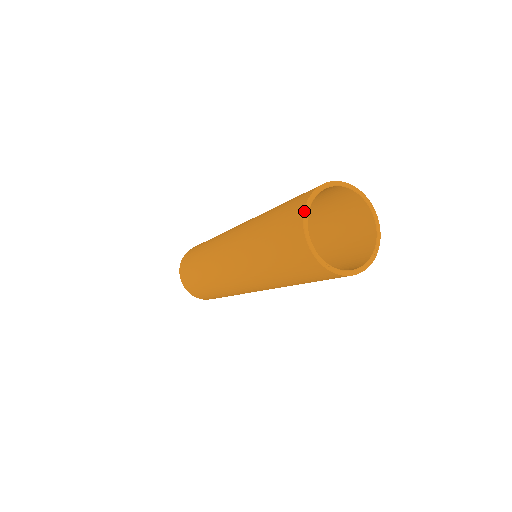
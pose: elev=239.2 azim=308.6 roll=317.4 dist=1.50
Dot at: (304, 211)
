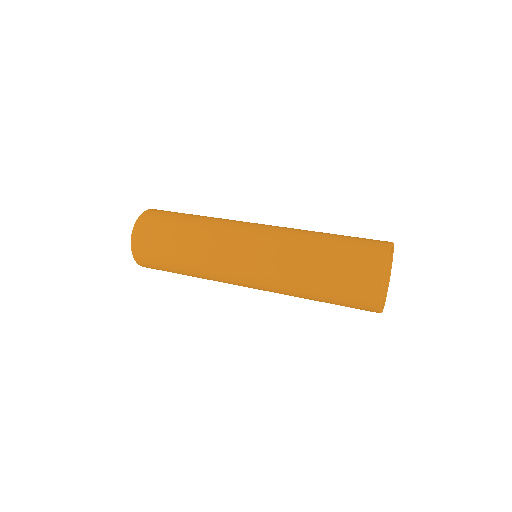
Dot at: occluded
